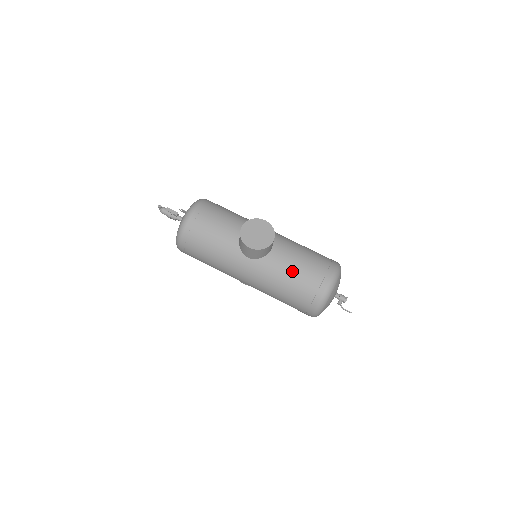
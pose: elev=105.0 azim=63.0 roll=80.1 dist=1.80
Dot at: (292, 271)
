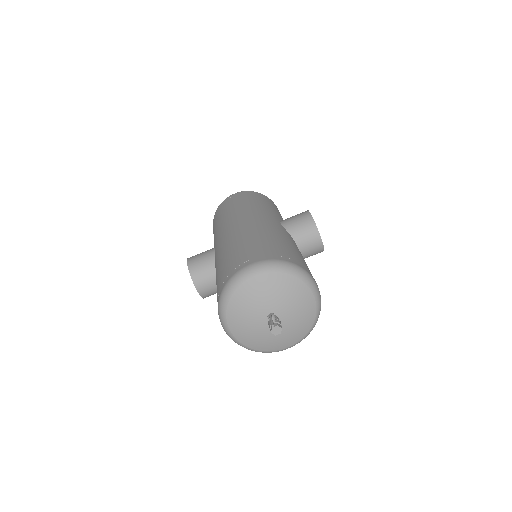
Dot at: occluded
